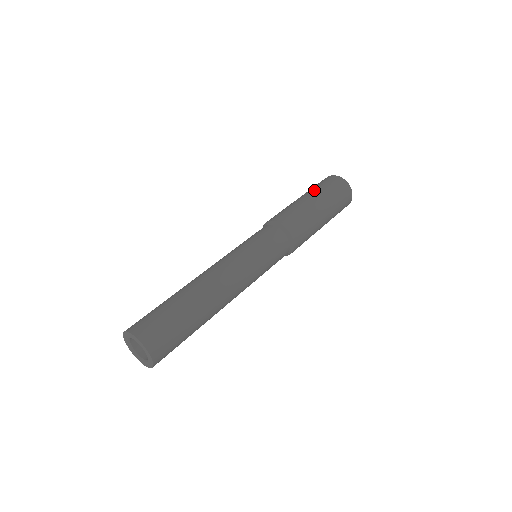
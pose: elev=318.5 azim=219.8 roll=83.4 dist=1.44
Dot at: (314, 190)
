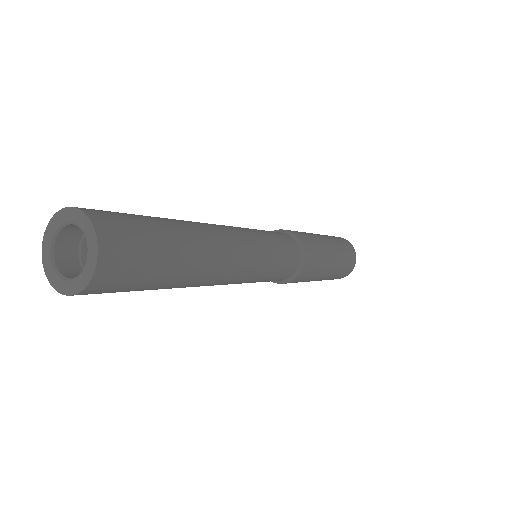
Dot at: (325, 235)
